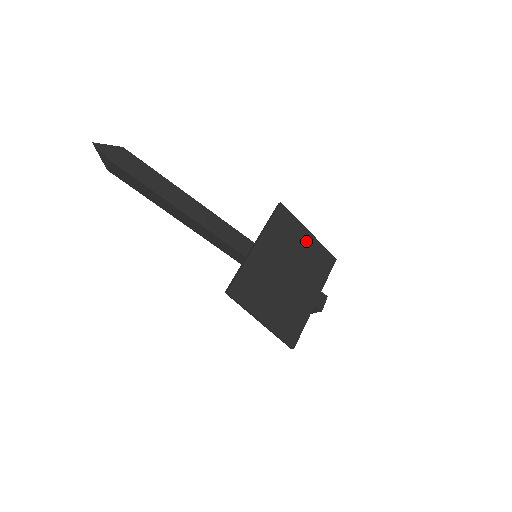
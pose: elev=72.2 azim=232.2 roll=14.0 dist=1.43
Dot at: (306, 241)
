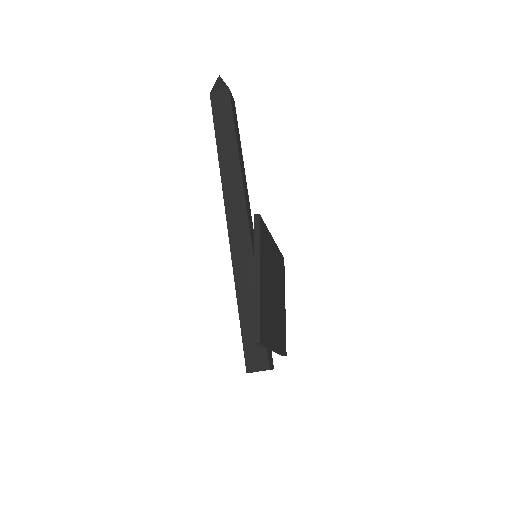
Dot at: (283, 305)
